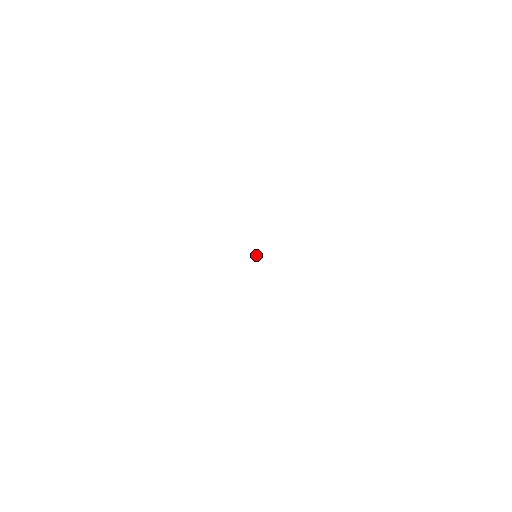
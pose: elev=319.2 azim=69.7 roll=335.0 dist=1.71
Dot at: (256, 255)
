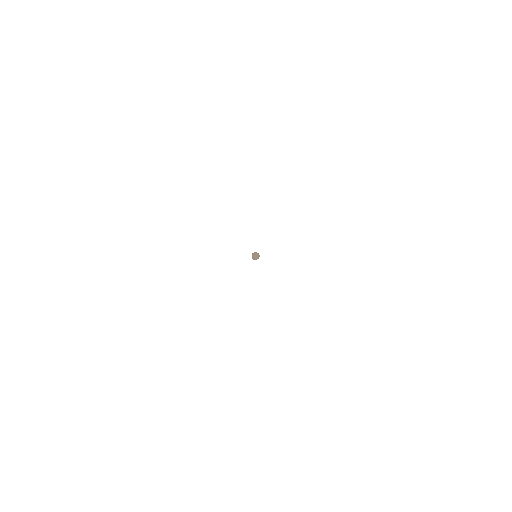
Dot at: (258, 254)
